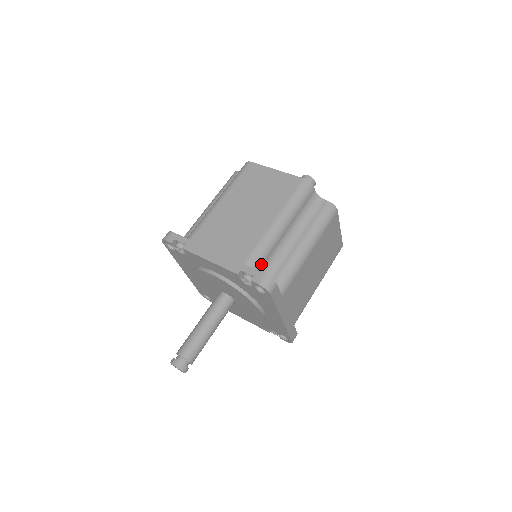
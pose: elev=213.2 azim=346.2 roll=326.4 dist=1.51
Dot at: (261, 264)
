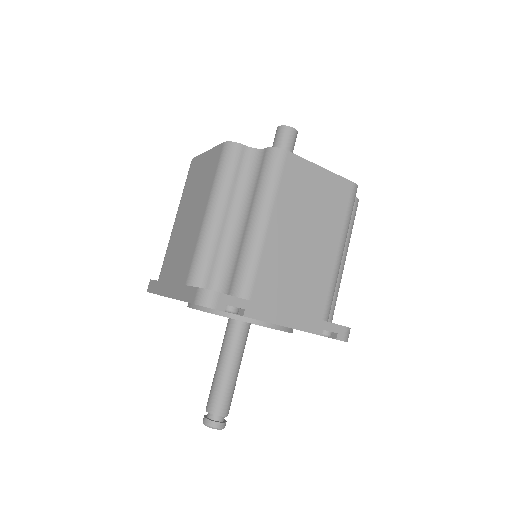
Dot at: occluded
